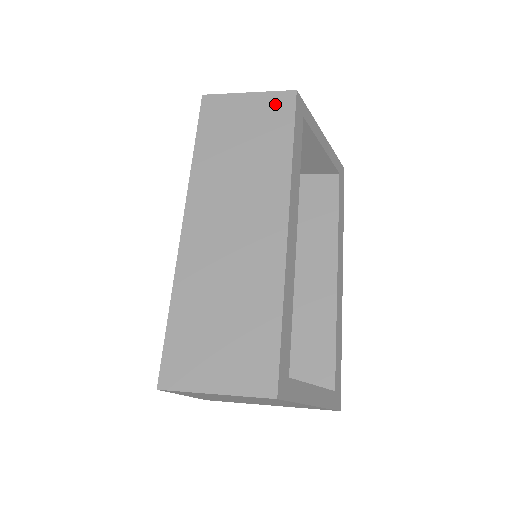
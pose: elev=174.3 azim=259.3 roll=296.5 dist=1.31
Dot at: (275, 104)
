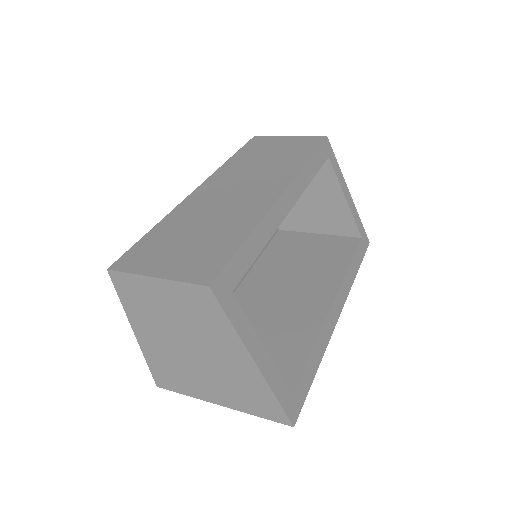
Dot at: (306, 141)
